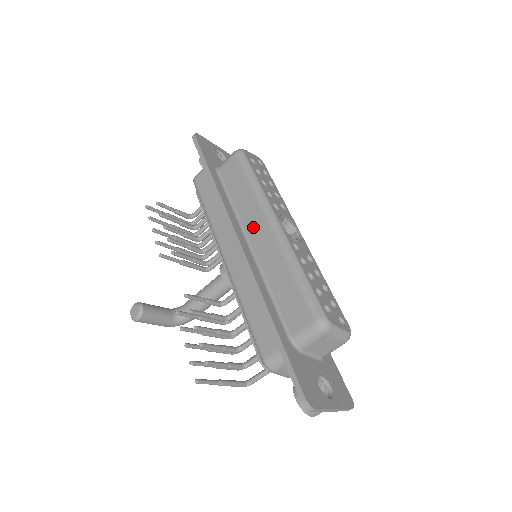
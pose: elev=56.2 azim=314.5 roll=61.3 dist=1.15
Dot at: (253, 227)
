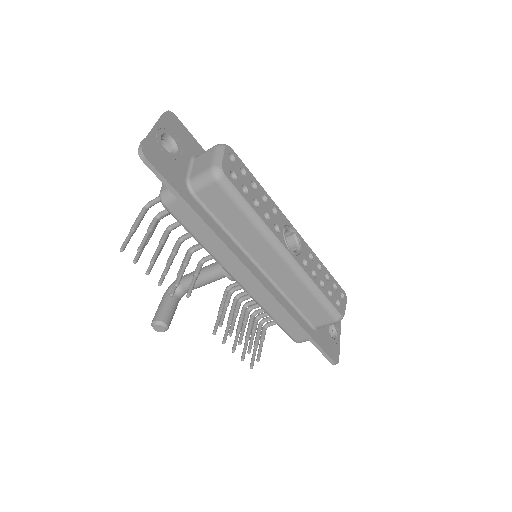
Dot at: (262, 257)
